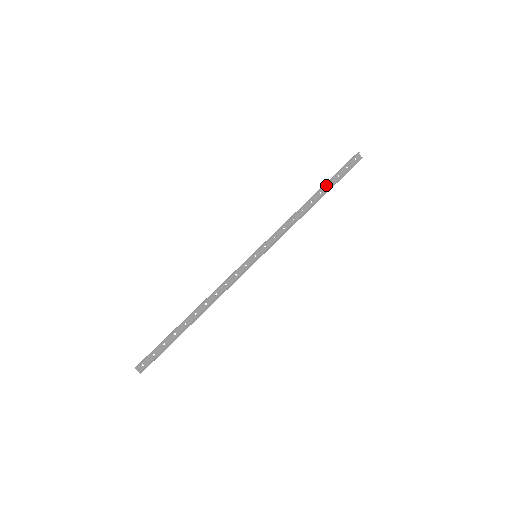
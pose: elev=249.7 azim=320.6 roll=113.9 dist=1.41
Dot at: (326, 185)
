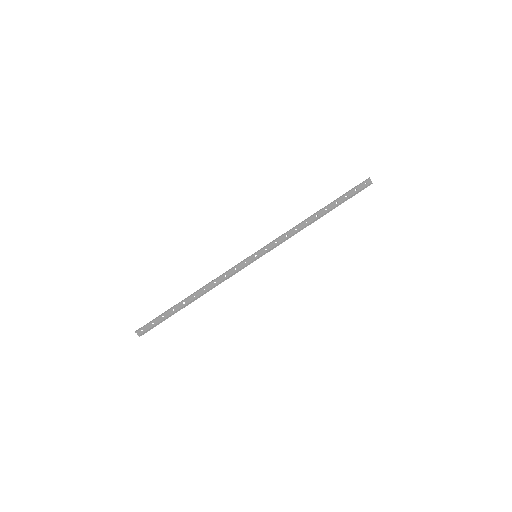
Dot at: (333, 203)
